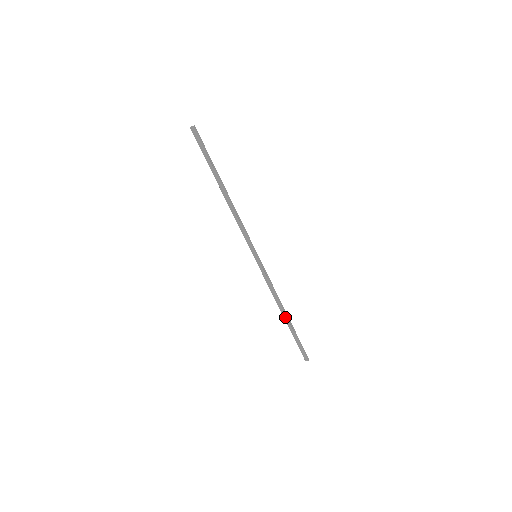
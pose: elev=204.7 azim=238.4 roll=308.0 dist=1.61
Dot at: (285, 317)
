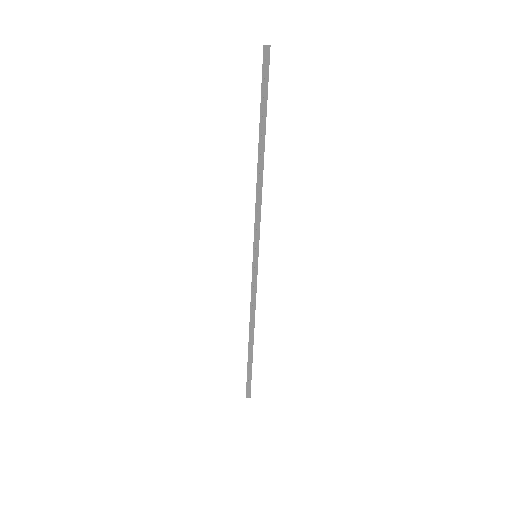
Dot at: (251, 341)
